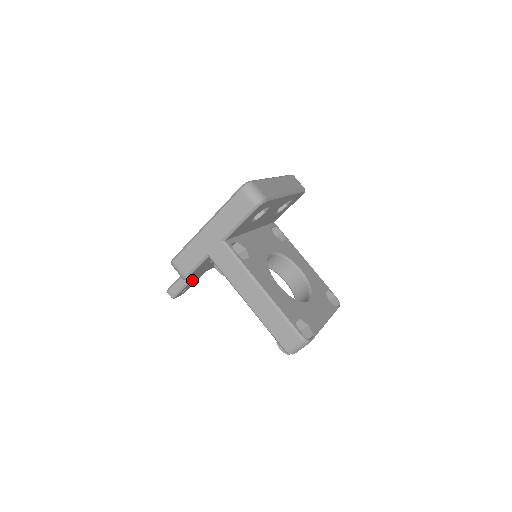
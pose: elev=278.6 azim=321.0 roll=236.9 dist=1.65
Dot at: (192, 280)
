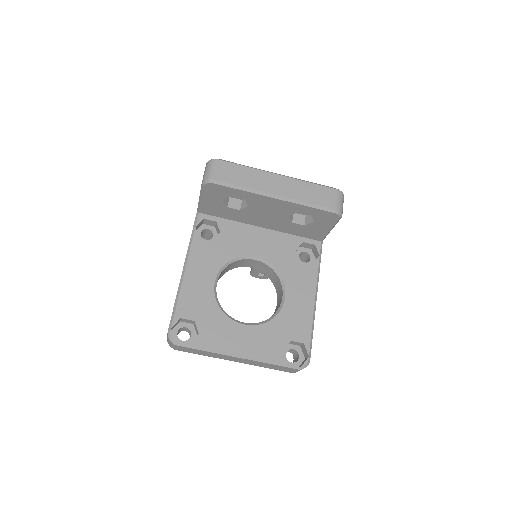
Dot at: occluded
